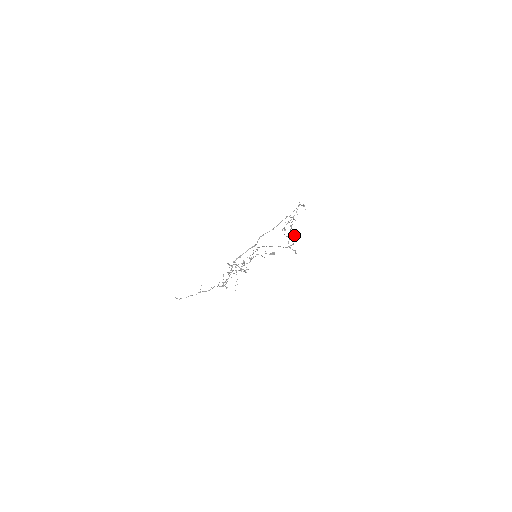
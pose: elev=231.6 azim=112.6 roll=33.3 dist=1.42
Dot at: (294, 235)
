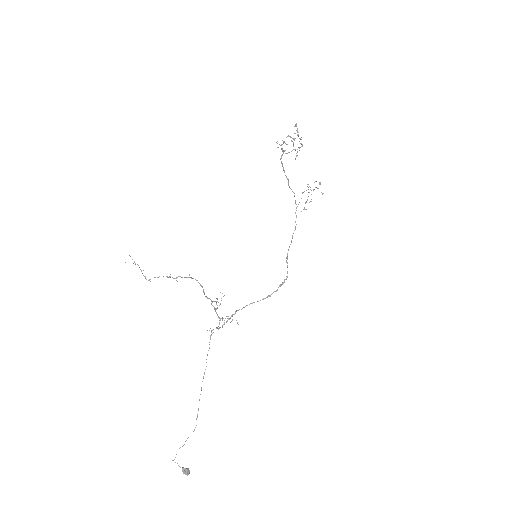
Dot at: (320, 182)
